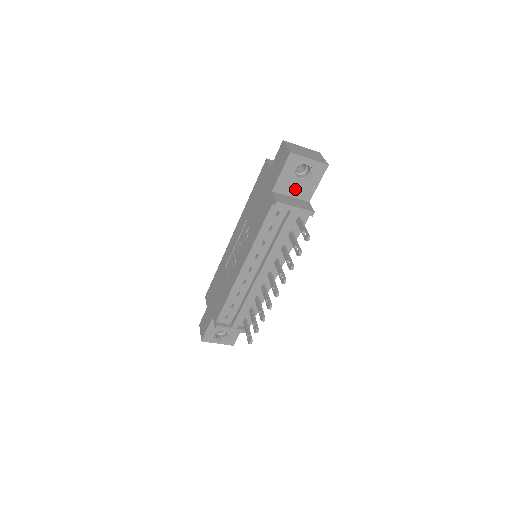
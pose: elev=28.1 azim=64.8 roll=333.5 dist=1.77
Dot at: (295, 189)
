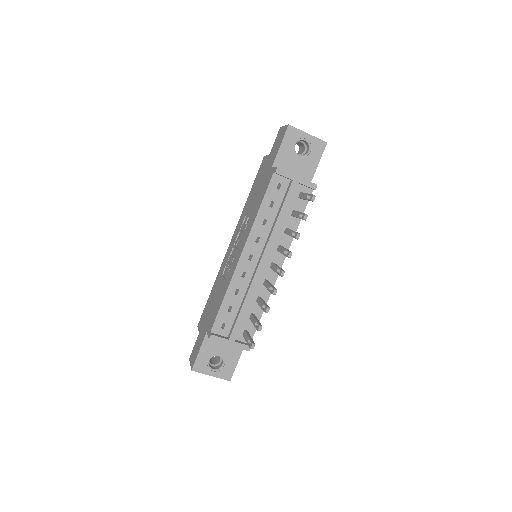
Dot at: (295, 167)
